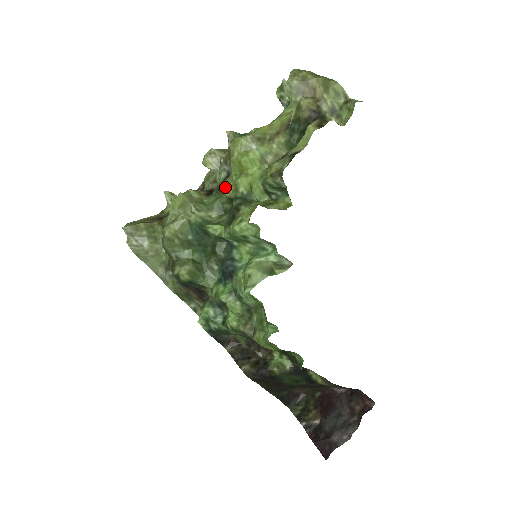
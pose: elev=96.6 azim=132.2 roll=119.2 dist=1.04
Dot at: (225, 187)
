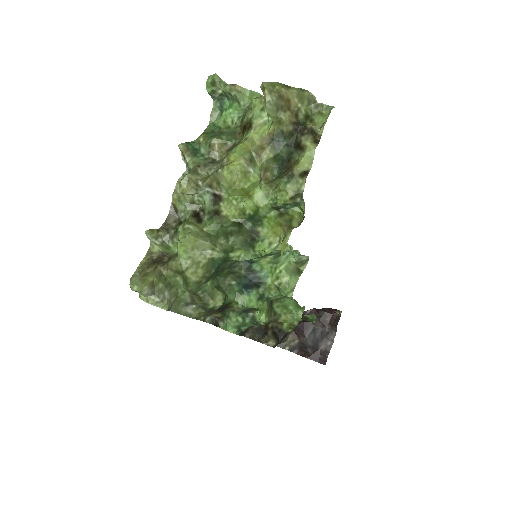
Dot at: (225, 212)
